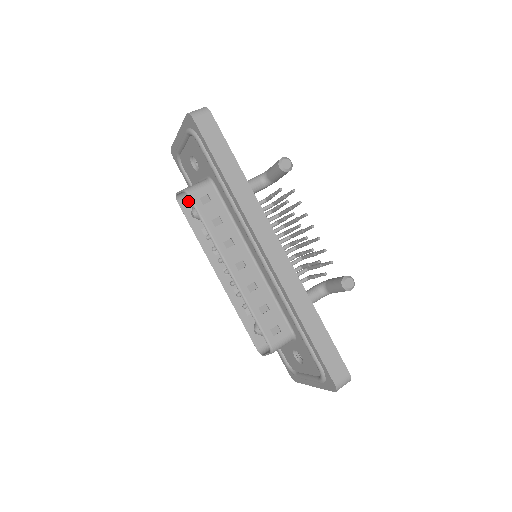
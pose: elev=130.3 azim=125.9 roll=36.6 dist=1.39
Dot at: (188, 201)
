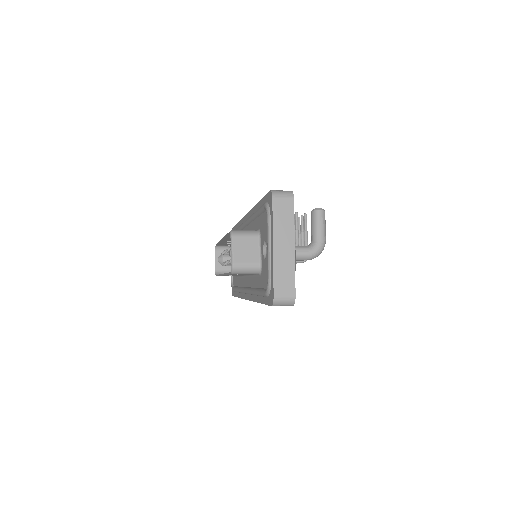
Dot at: occluded
